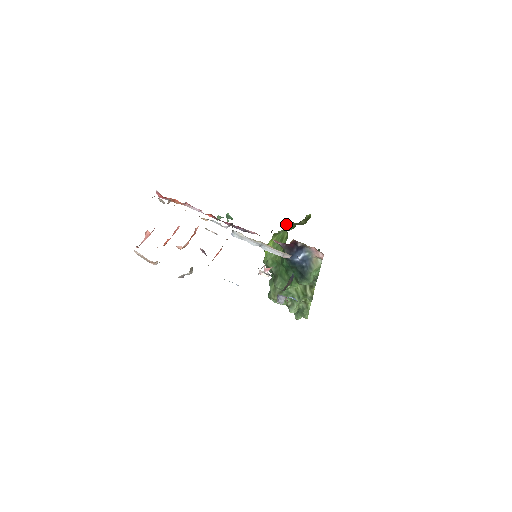
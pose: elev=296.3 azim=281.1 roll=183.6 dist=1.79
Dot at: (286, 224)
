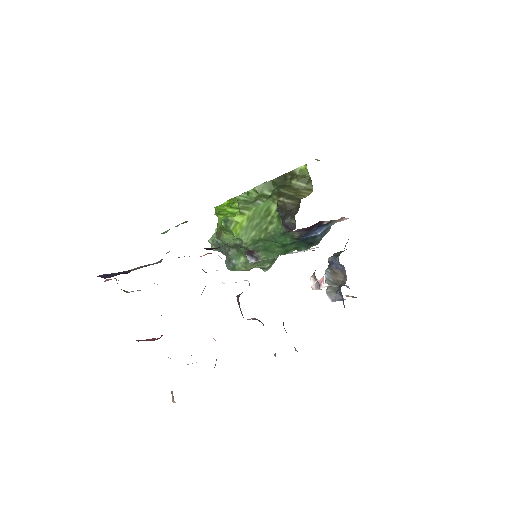
Dot at: (291, 201)
